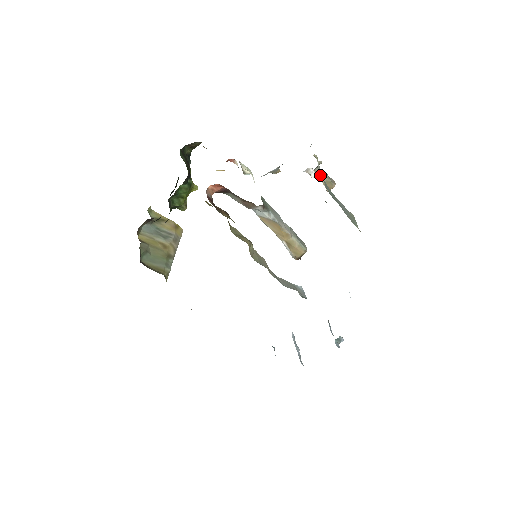
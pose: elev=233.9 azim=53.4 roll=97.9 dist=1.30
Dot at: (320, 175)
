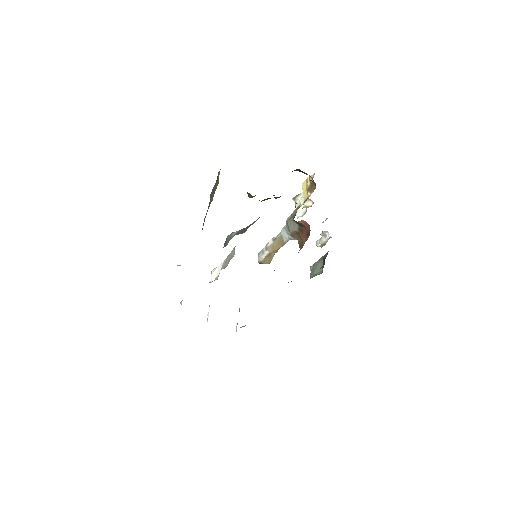
Dot at: occluded
